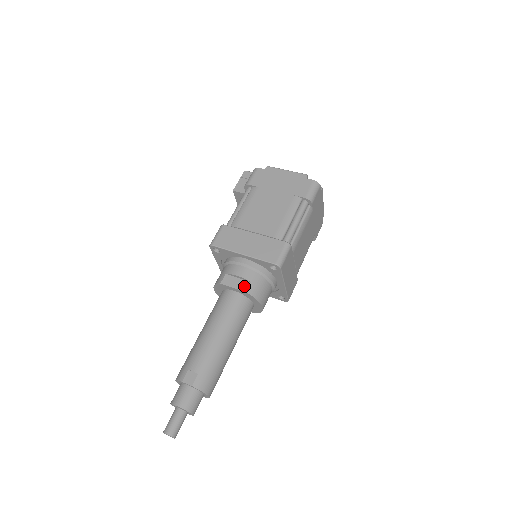
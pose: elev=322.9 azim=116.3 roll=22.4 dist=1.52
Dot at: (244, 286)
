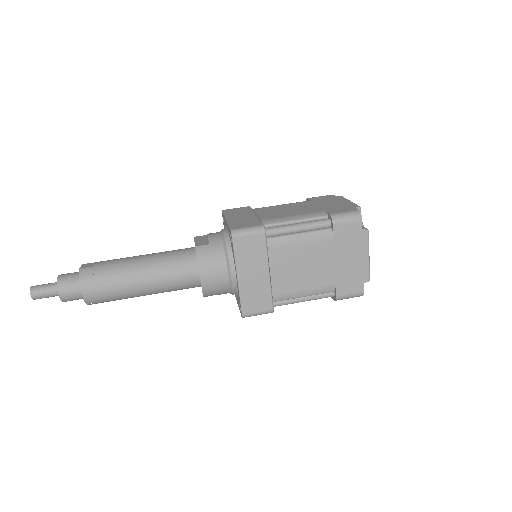
Dot at: (201, 243)
